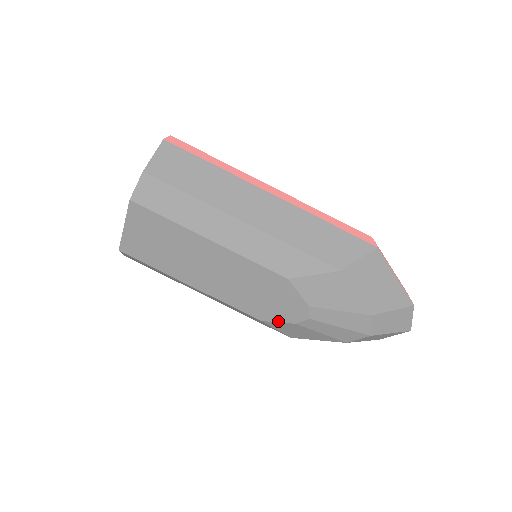
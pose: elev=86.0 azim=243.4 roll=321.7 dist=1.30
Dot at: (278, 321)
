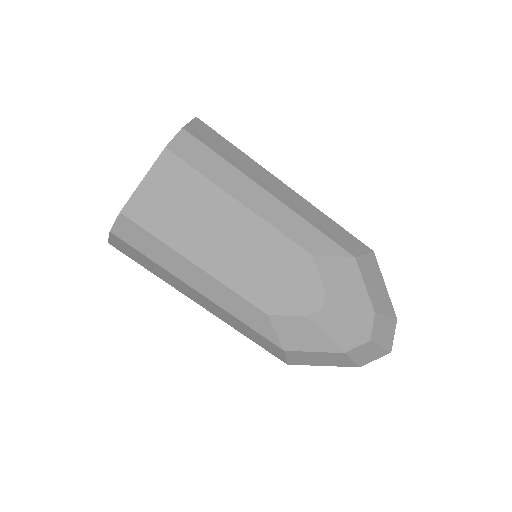
Dot at: (287, 314)
